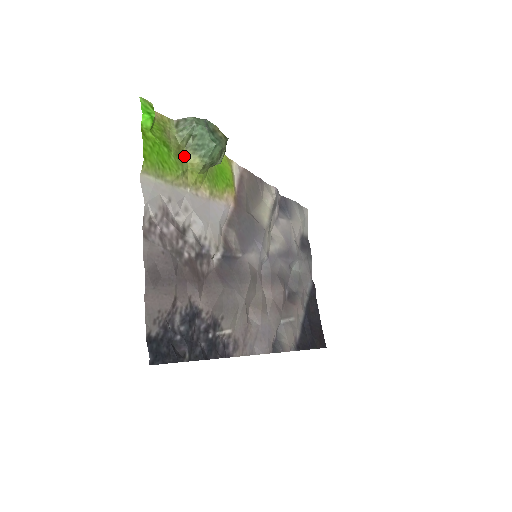
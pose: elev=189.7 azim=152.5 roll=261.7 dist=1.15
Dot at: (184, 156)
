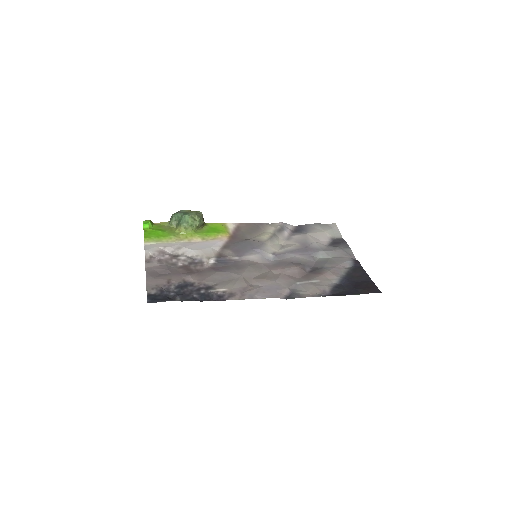
Dot at: (175, 230)
